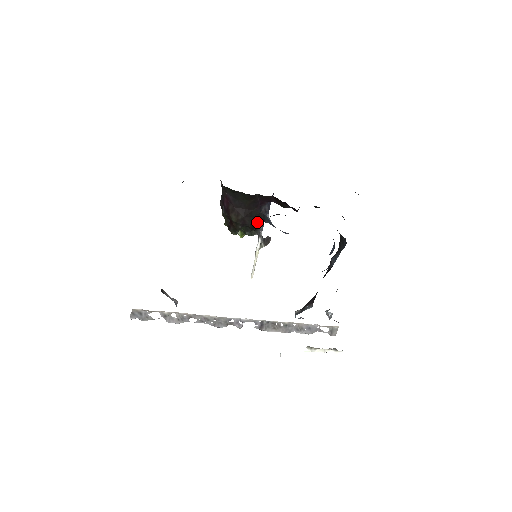
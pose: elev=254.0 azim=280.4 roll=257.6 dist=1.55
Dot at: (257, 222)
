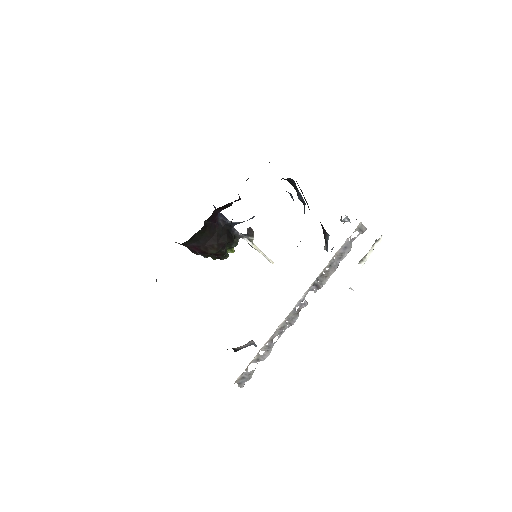
Dot at: (229, 233)
